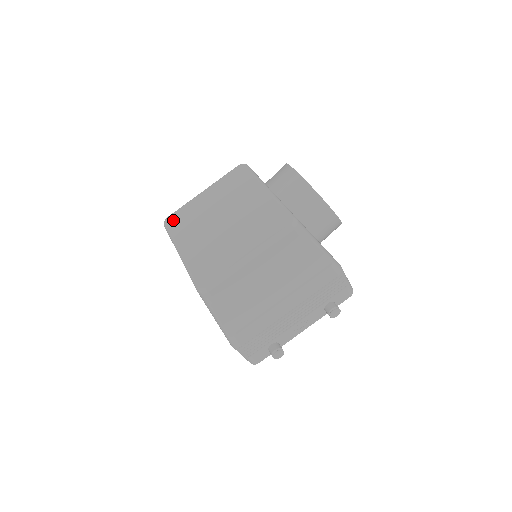
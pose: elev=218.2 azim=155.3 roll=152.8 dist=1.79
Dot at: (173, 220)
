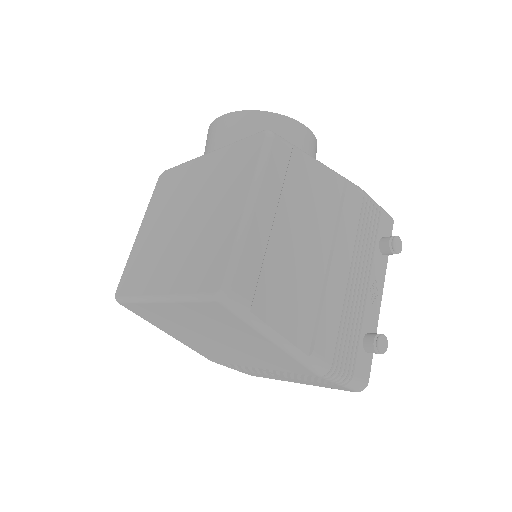
Dot at: (124, 285)
